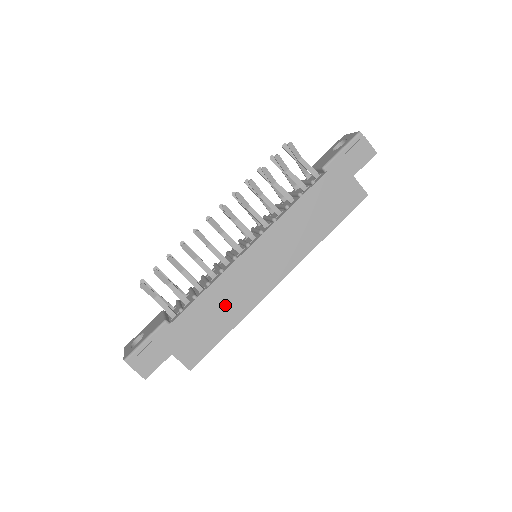
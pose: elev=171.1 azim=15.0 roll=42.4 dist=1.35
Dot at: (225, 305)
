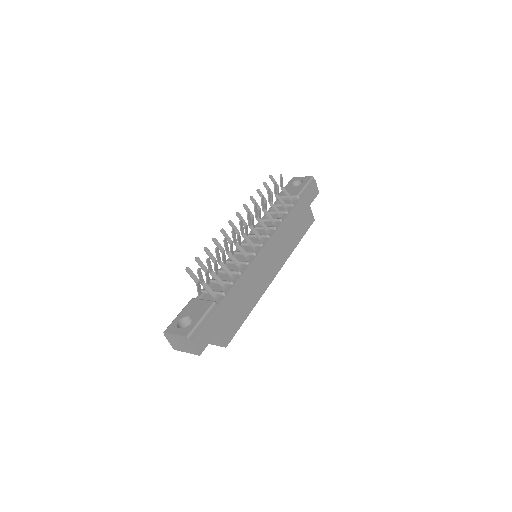
Dot at: (249, 291)
